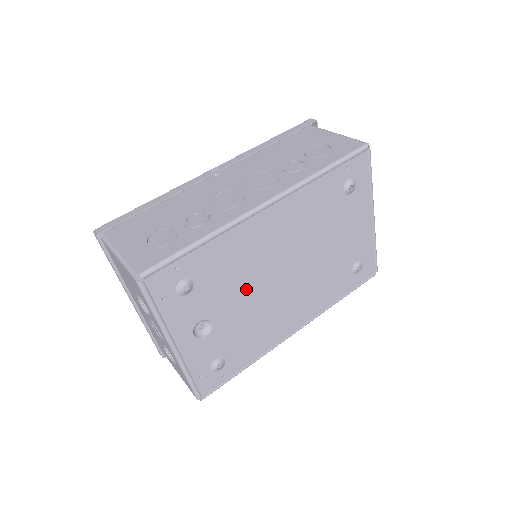
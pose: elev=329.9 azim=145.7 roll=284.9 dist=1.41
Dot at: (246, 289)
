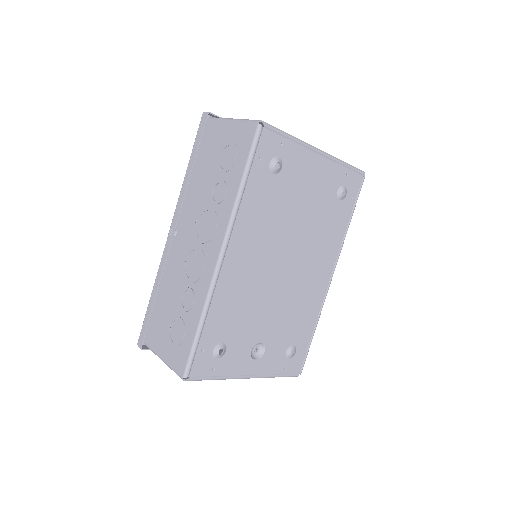
Dot at: (264, 304)
